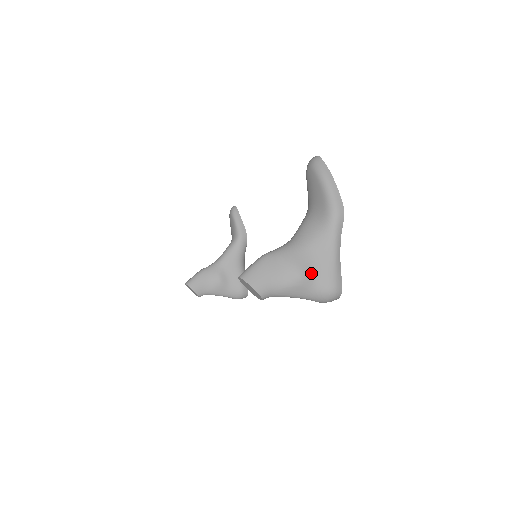
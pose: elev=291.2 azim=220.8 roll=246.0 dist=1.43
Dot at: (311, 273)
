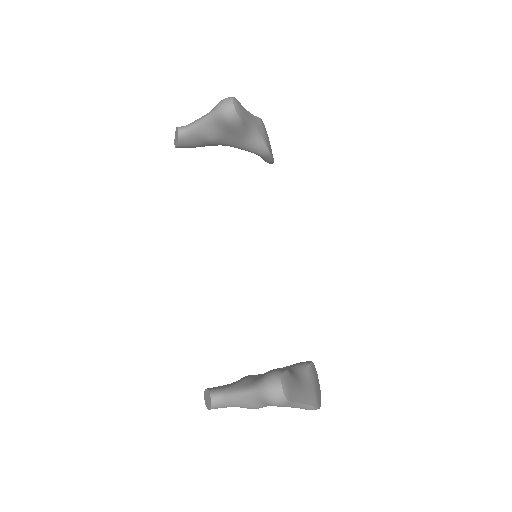
Dot at: occluded
